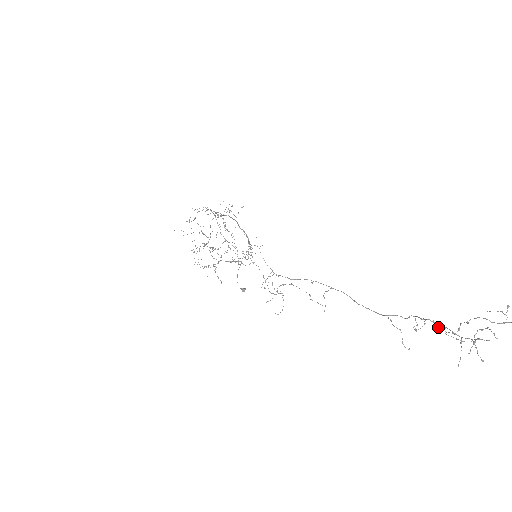
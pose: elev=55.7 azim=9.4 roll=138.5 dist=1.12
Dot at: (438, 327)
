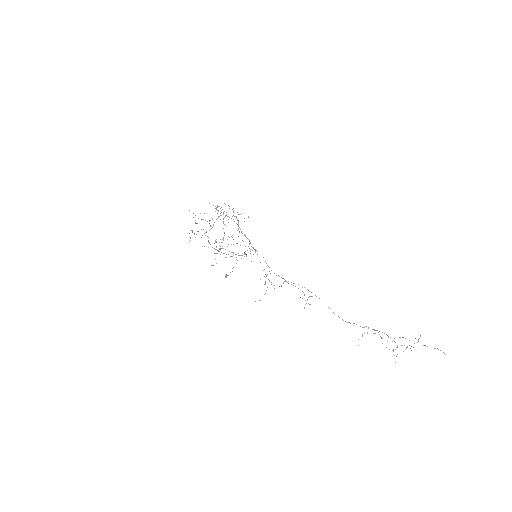
Dot at: occluded
